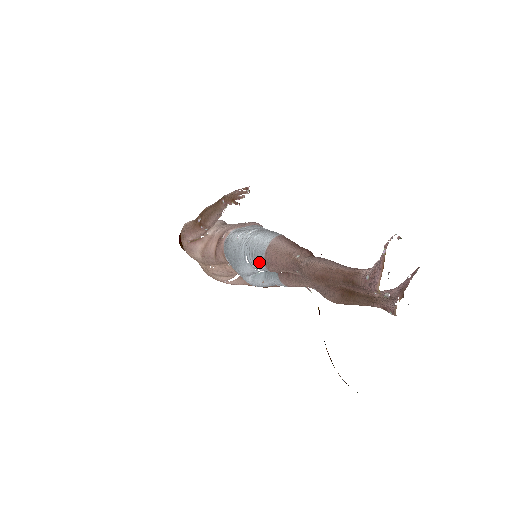
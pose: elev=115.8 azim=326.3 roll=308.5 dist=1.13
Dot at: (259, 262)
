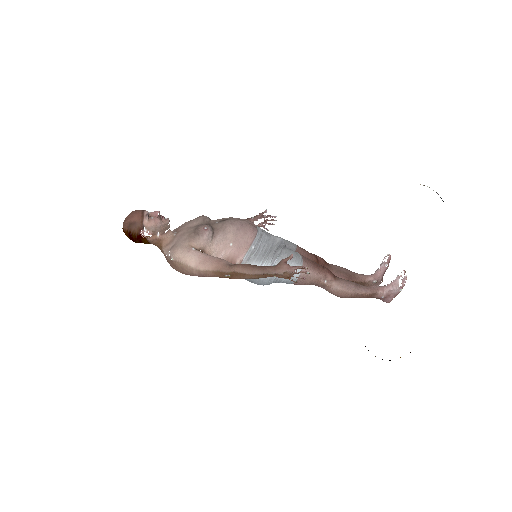
Dot at: occluded
